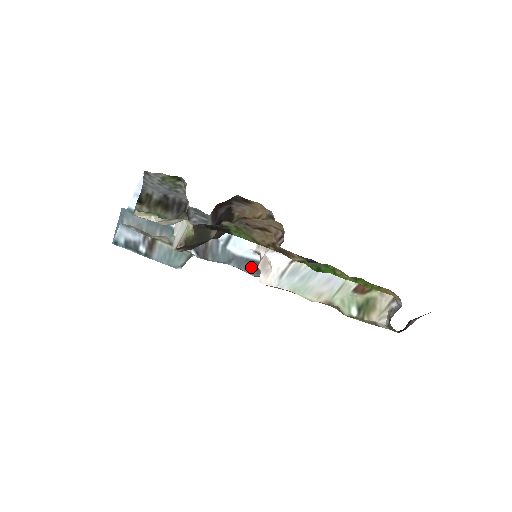
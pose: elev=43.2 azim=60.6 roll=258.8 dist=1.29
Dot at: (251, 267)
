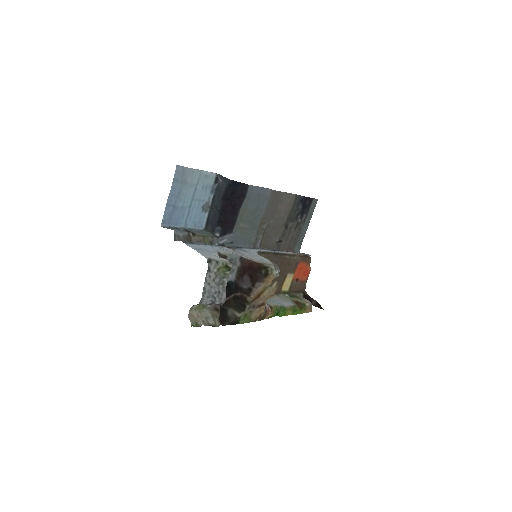
Dot at: occluded
